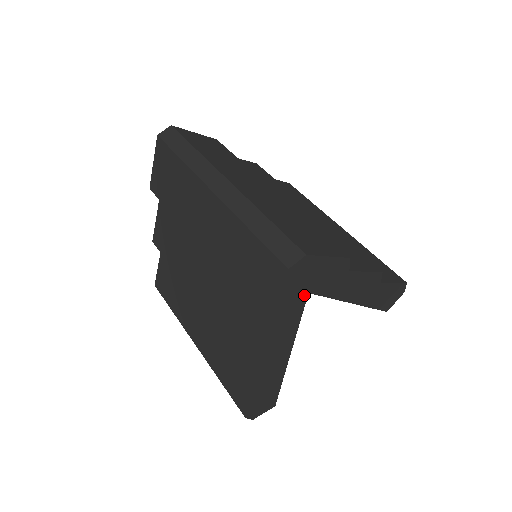
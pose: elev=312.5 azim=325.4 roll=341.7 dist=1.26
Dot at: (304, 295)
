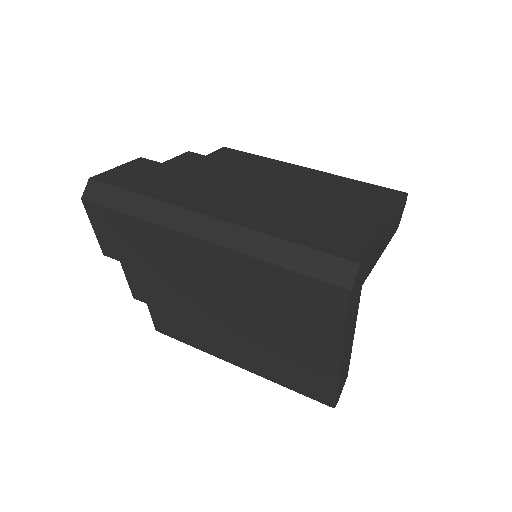
Dot at: (359, 291)
